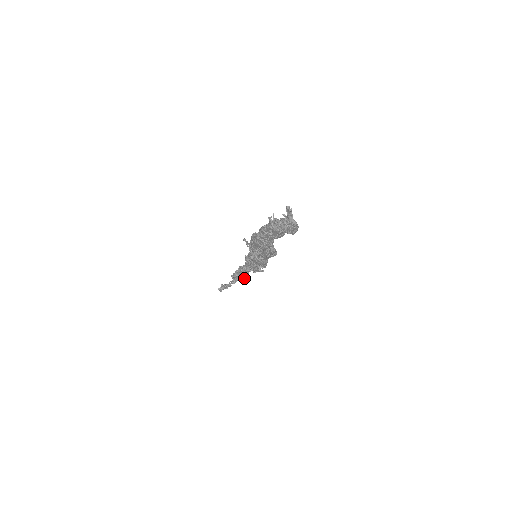
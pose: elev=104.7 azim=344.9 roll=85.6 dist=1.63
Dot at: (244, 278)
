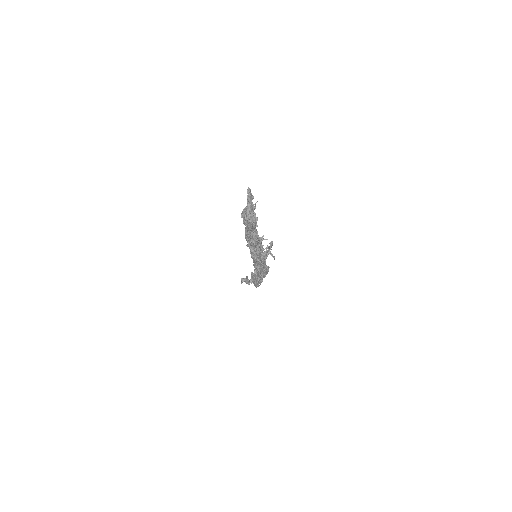
Dot at: (255, 282)
